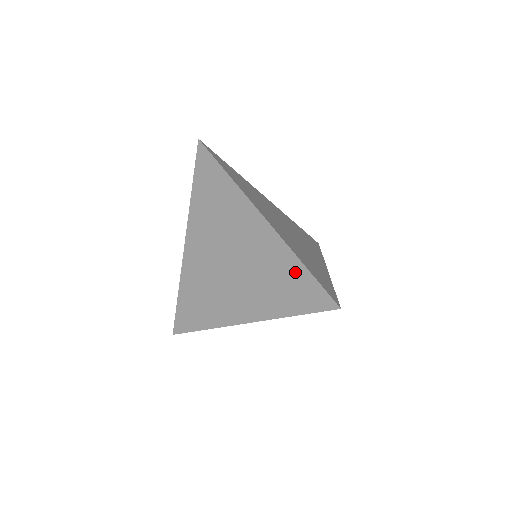
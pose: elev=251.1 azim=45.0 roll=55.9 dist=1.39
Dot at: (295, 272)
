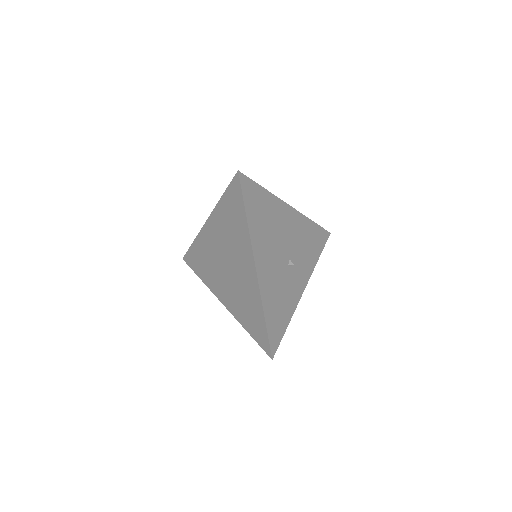
Dot at: (226, 205)
